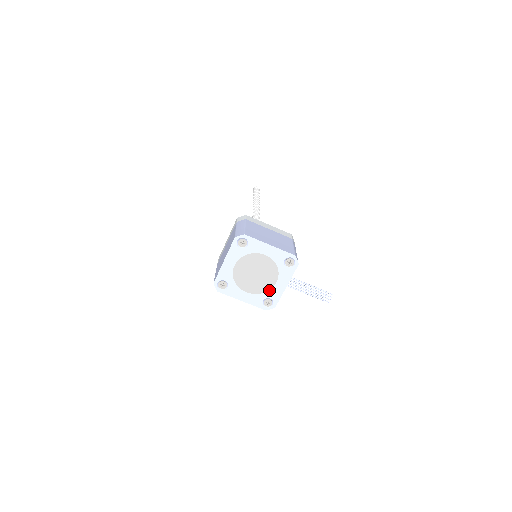
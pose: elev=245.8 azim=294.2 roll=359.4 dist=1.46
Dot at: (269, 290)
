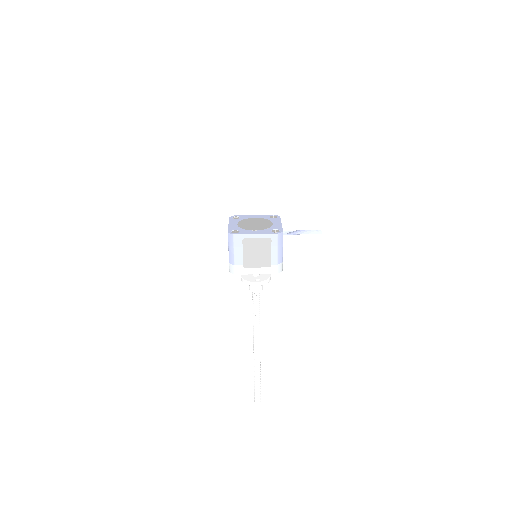
Dot at: (271, 227)
